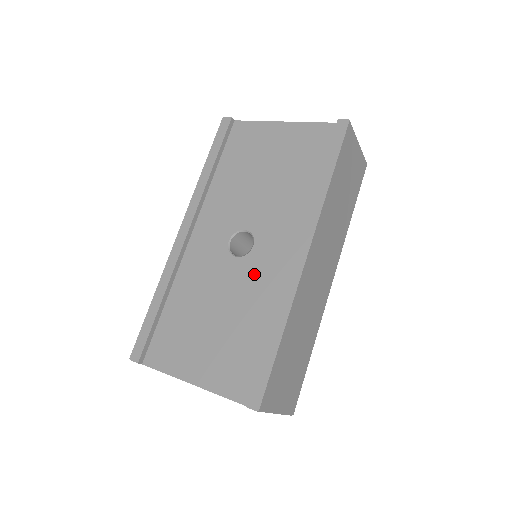
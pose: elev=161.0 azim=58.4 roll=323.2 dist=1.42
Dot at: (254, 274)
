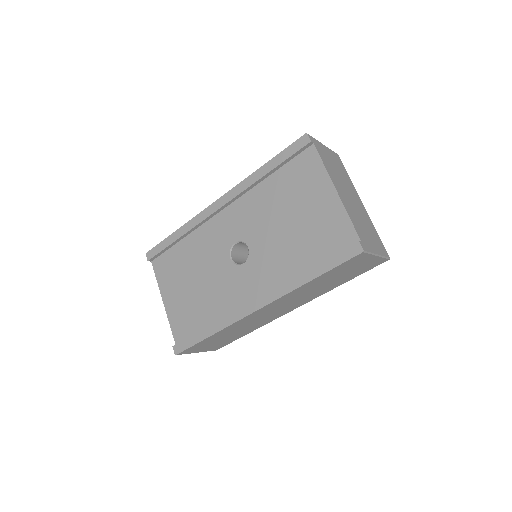
Dot at: (229, 282)
